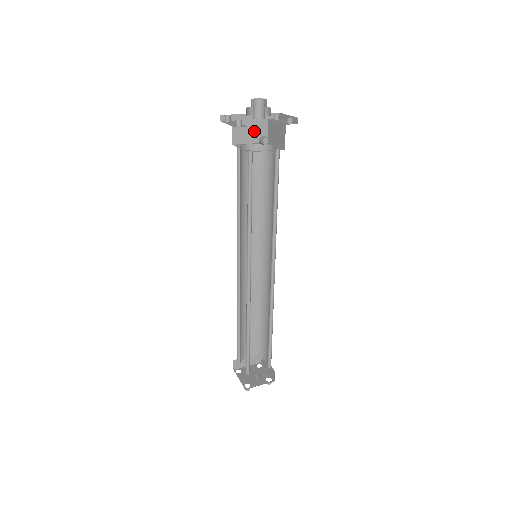
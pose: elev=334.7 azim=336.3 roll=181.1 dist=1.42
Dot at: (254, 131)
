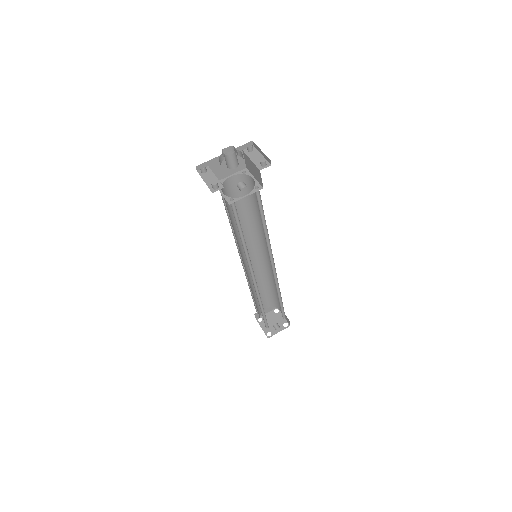
Dot at: occluded
